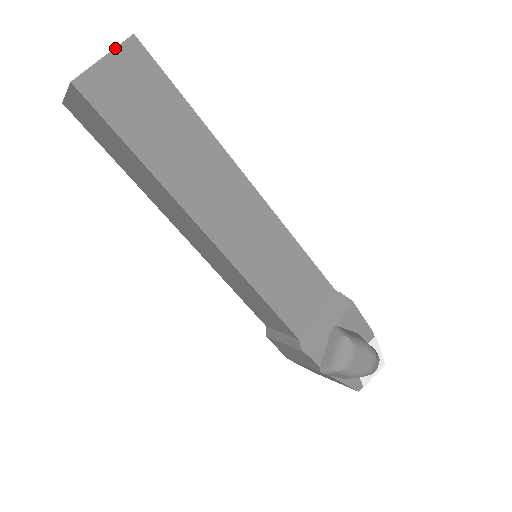
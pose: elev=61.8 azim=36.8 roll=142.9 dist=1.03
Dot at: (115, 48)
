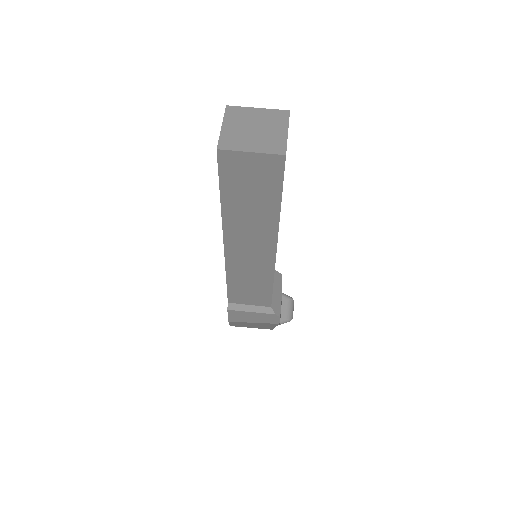
Dot at: occluded
